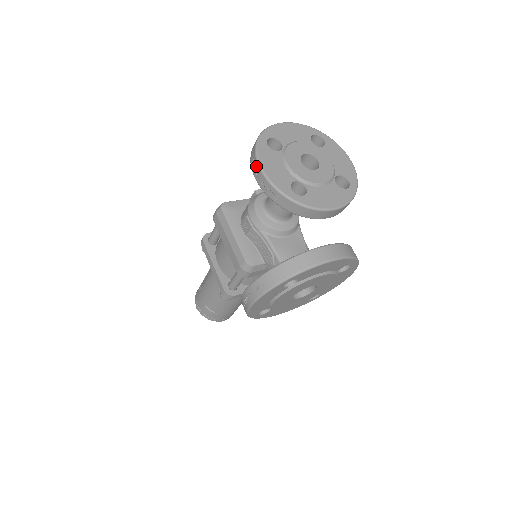
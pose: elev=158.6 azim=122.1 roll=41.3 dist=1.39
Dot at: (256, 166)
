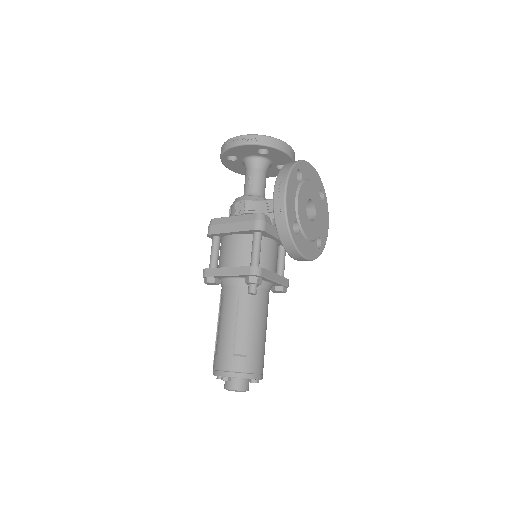
Dot at: (233, 140)
